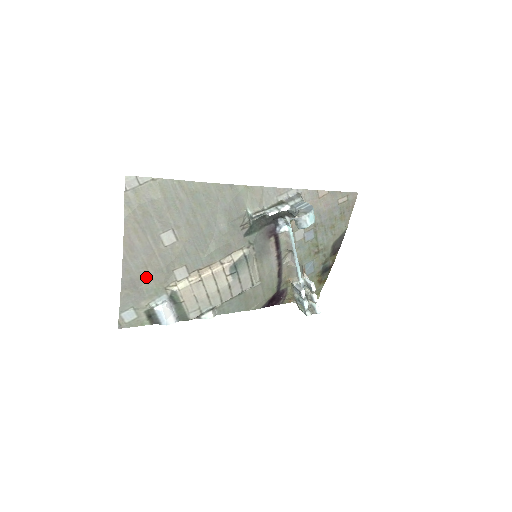
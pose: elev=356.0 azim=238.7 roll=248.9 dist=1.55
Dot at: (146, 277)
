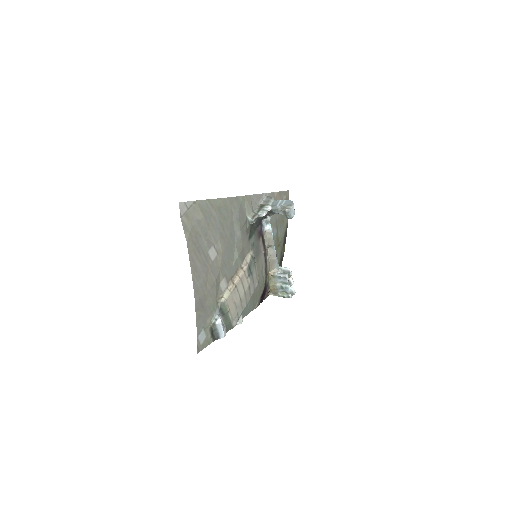
Dot at: (207, 294)
